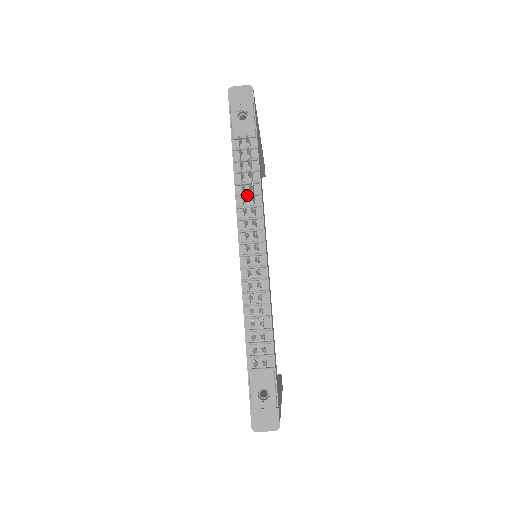
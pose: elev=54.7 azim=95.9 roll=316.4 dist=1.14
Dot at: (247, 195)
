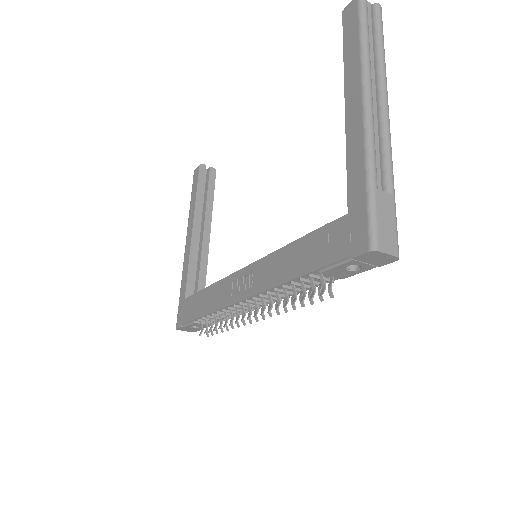
Dot at: (284, 293)
